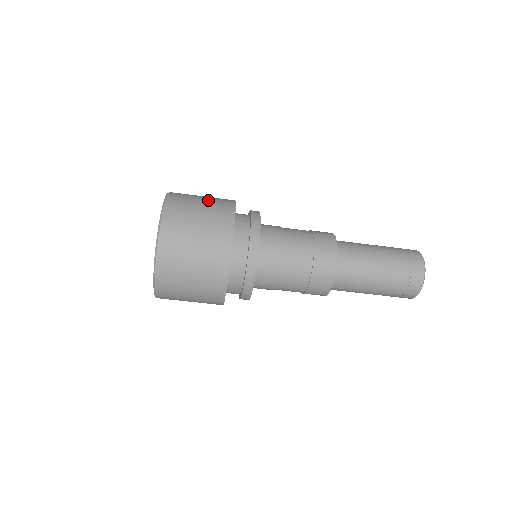
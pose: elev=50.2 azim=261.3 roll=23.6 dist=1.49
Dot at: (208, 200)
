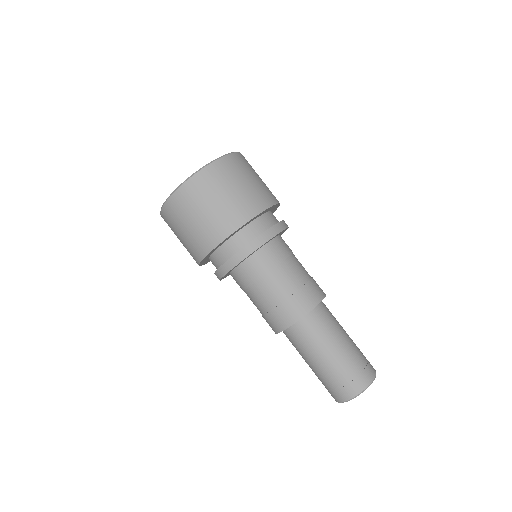
Dot at: (258, 183)
